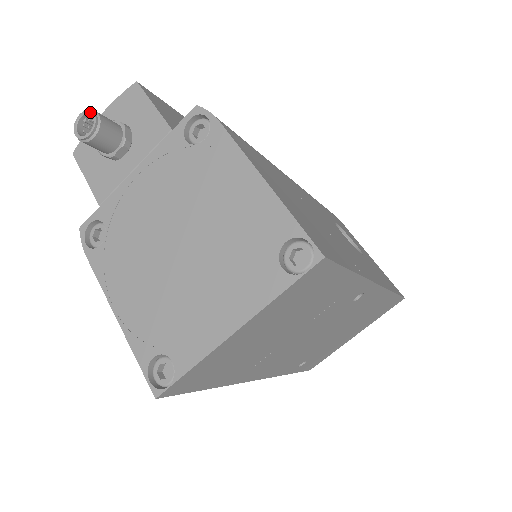
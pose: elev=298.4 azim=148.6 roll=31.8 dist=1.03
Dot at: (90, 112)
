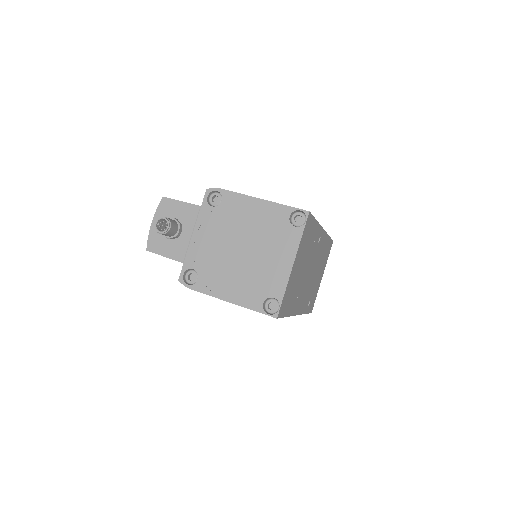
Dot at: (161, 218)
